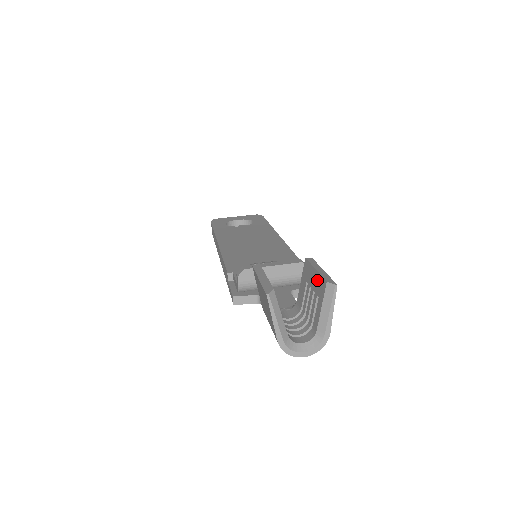
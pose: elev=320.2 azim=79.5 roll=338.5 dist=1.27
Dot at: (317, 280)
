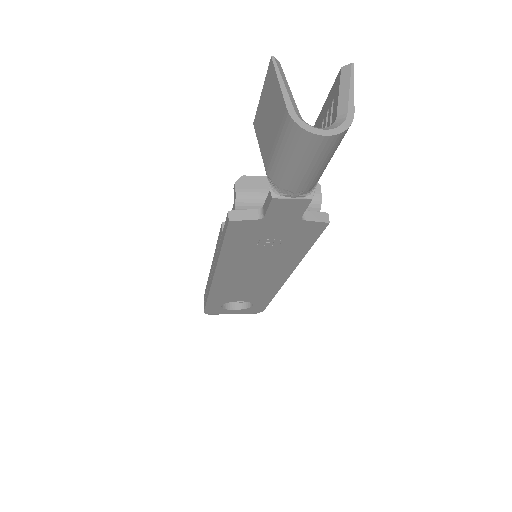
Dot at: (330, 95)
